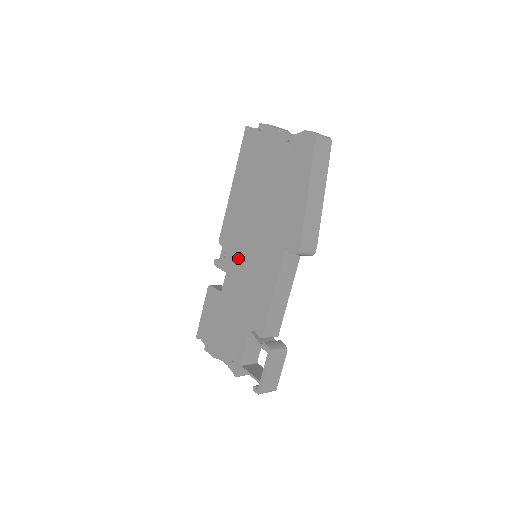
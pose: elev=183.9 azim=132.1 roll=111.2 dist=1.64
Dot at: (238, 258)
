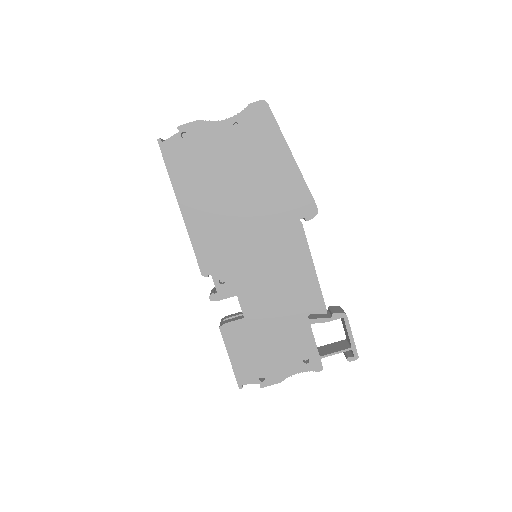
Dot at: (244, 270)
